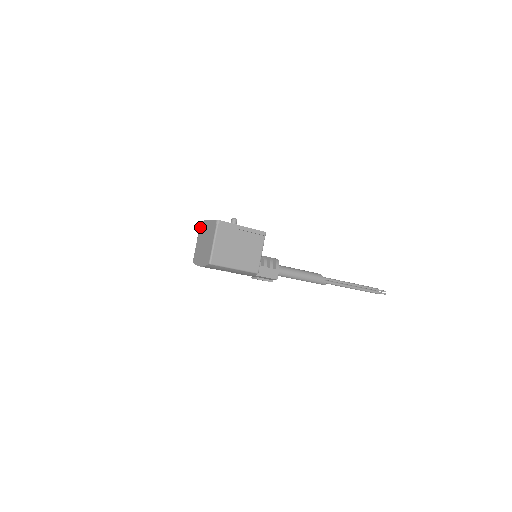
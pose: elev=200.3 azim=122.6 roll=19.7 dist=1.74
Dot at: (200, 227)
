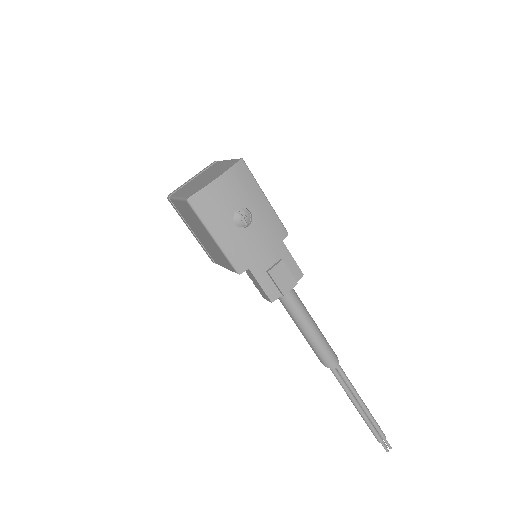
Dot at: (174, 193)
